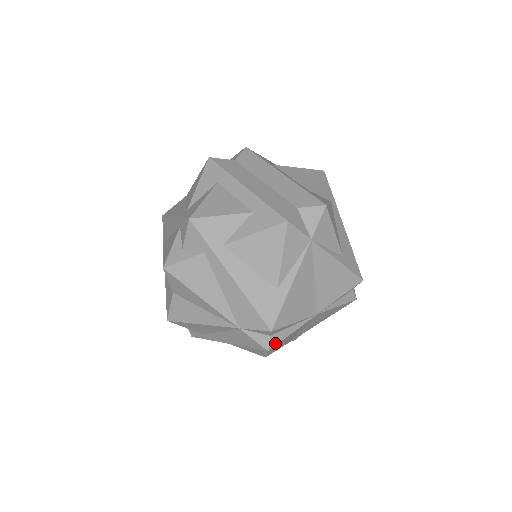
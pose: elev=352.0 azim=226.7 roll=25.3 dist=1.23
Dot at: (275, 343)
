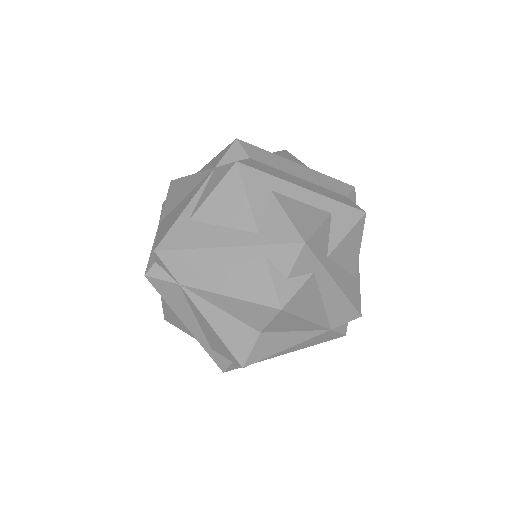
Dot at: occluded
